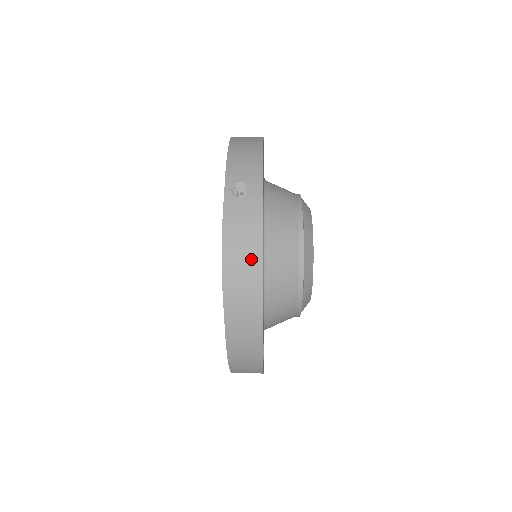
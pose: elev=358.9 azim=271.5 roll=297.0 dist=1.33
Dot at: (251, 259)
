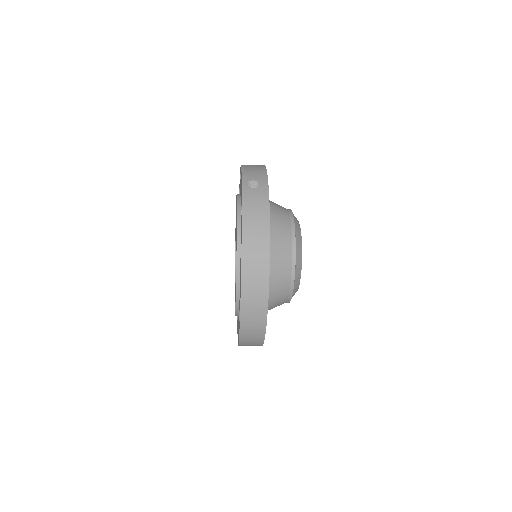
Dot at: (262, 226)
